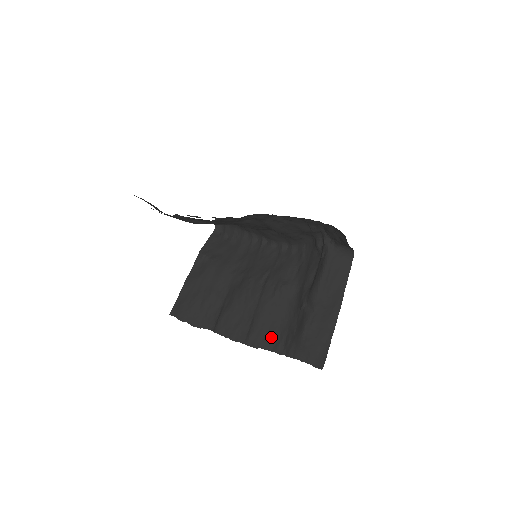
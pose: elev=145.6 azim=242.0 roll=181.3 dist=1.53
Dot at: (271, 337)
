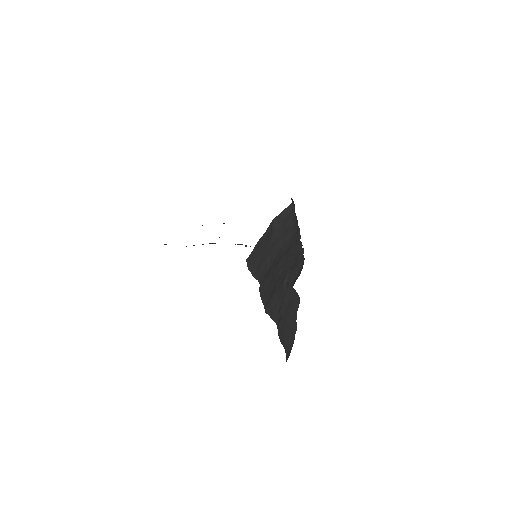
Dot at: (278, 315)
